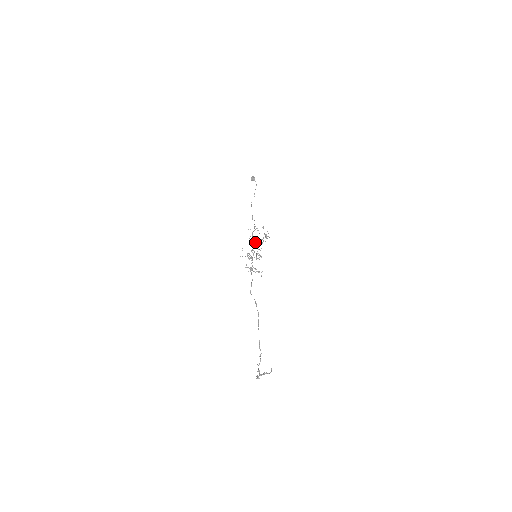
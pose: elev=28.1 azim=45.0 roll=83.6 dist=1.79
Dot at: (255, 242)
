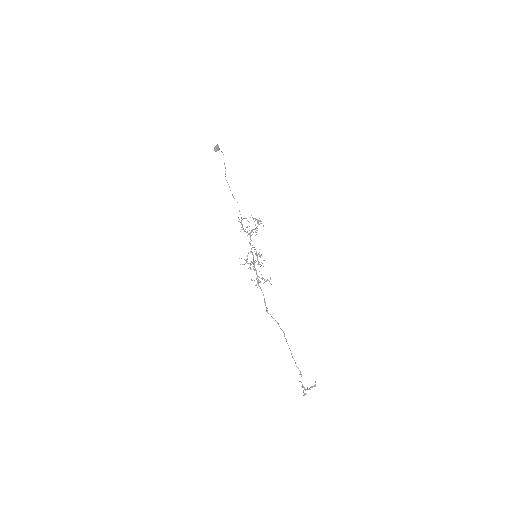
Dot at: occluded
